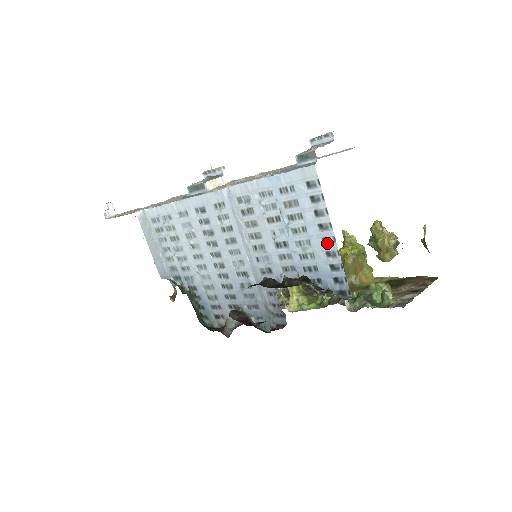
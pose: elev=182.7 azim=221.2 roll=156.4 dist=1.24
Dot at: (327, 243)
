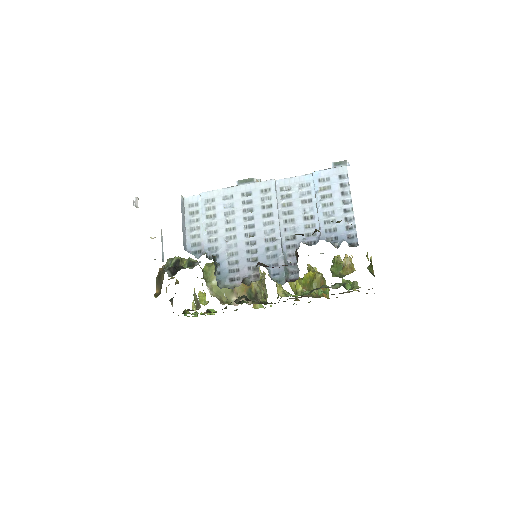
Dot at: (347, 212)
